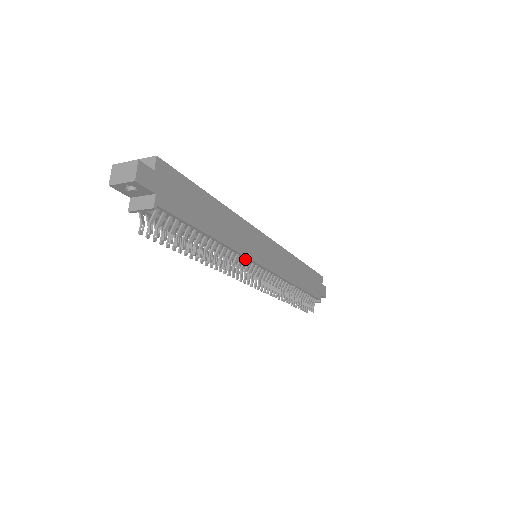
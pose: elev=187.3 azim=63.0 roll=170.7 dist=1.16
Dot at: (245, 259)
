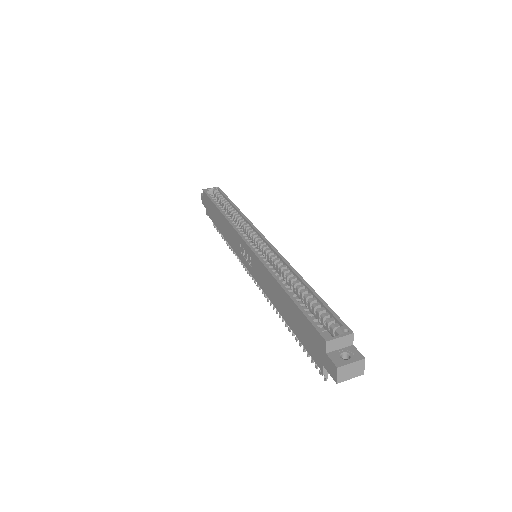
Dot at: occluded
